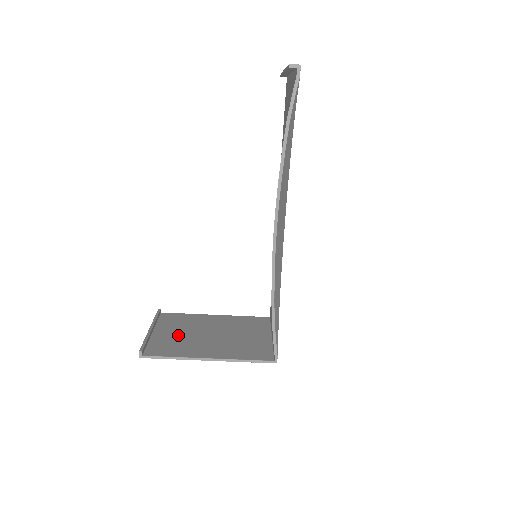
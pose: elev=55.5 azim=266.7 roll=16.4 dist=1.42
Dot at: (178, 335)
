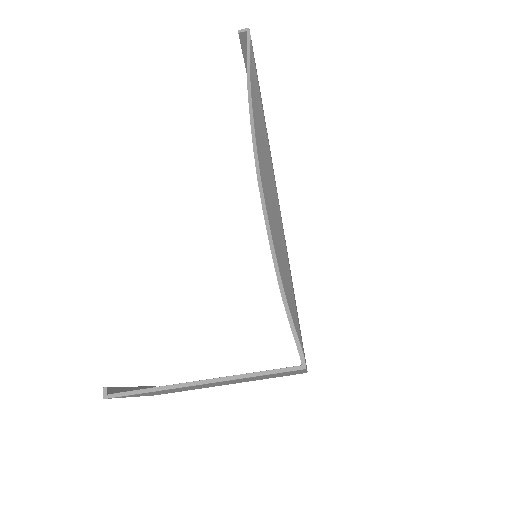
Dot at: occluded
